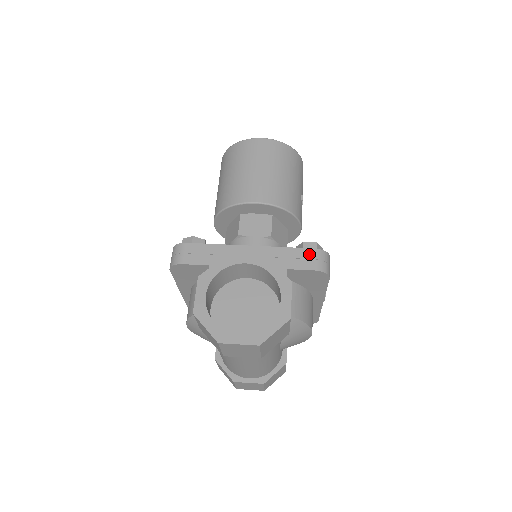
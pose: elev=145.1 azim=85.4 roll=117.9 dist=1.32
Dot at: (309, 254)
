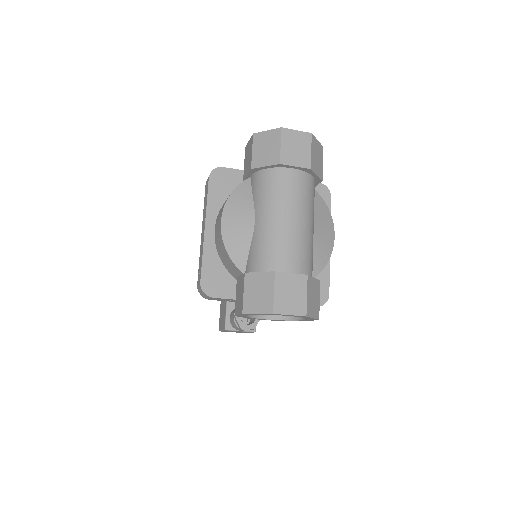
Dot at: occluded
